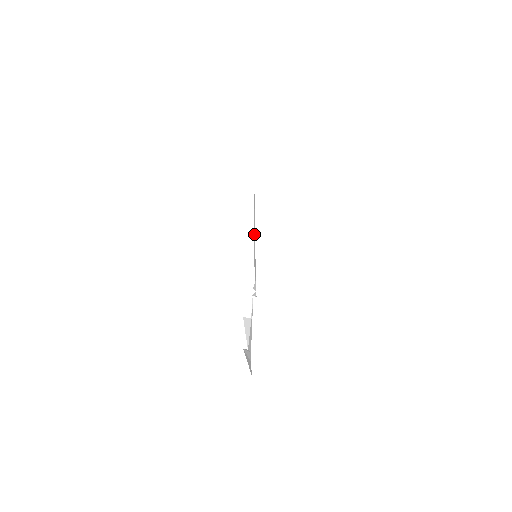
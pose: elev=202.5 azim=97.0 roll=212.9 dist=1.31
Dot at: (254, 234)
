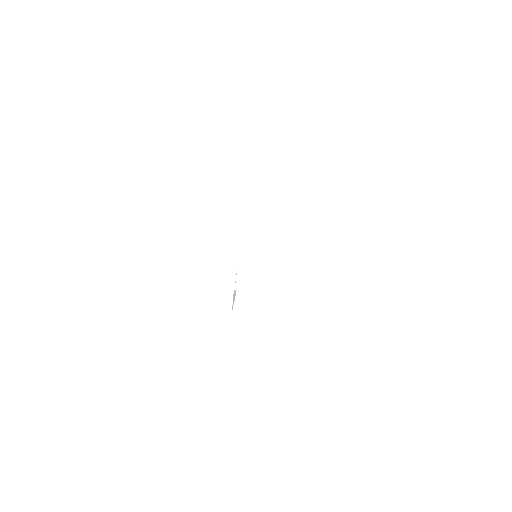
Dot at: occluded
